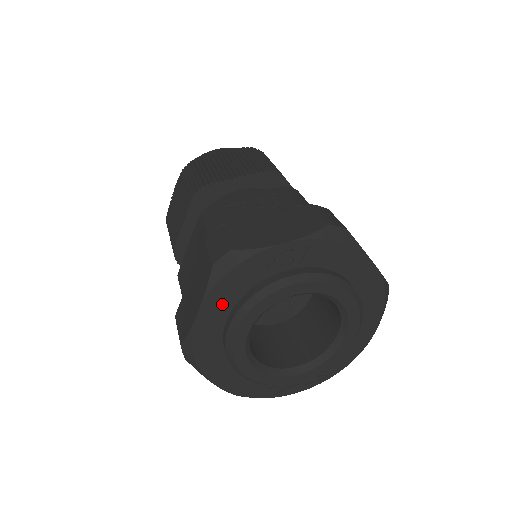
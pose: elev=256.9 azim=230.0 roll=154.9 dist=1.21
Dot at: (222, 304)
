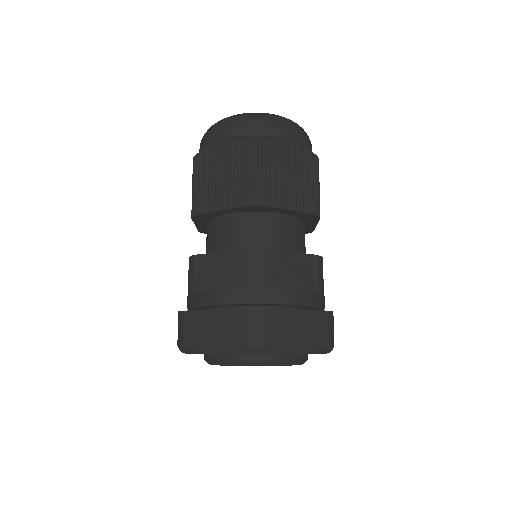
Dot at: occluded
